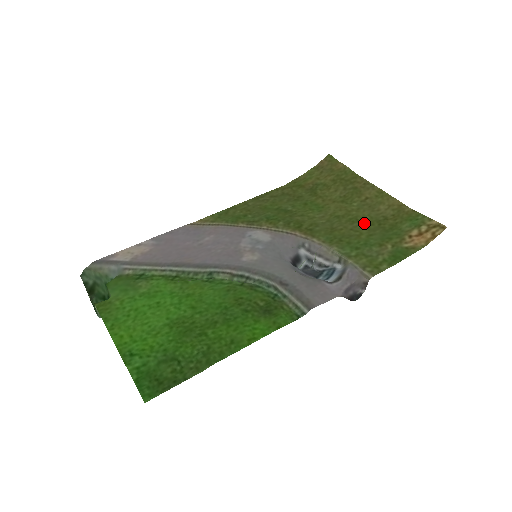
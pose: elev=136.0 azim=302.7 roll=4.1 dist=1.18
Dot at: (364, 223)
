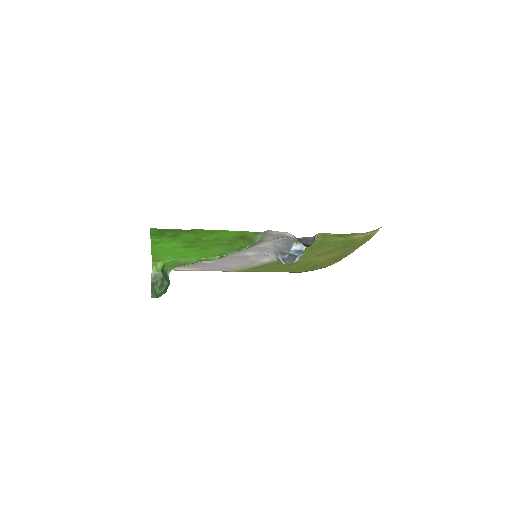
Dot at: (335, 249)
